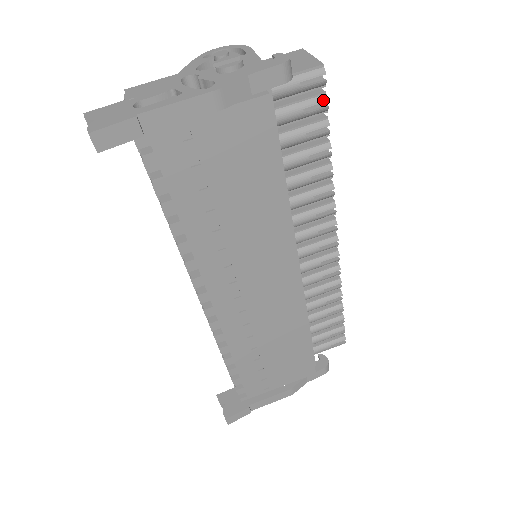
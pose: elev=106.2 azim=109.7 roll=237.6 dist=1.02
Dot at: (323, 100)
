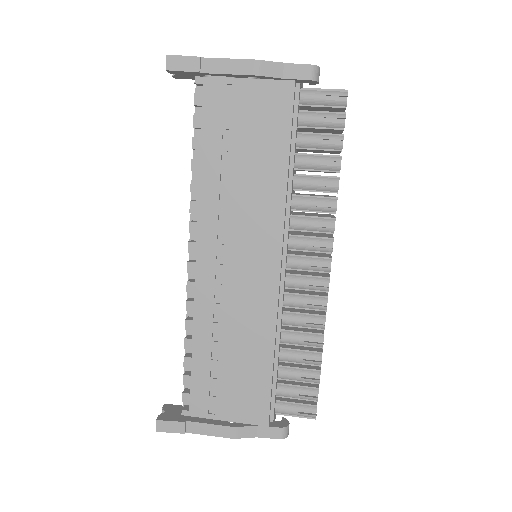
Dot at: (342, 117)
